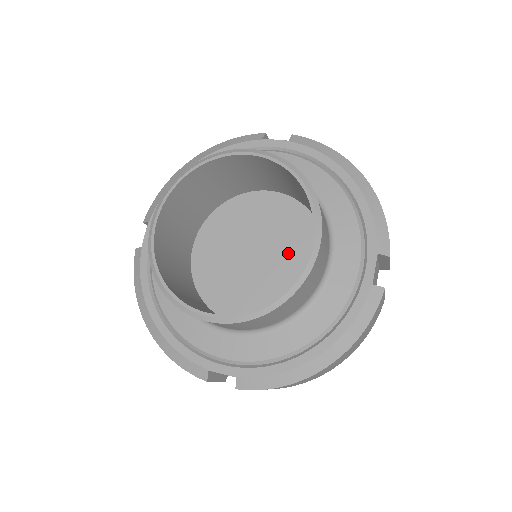
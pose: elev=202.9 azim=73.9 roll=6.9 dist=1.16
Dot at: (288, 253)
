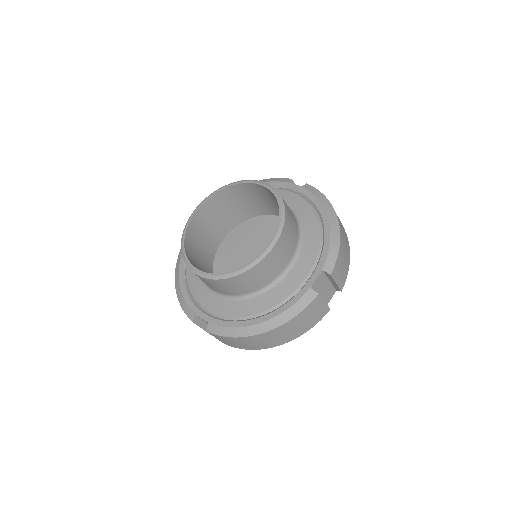
Dot at: occluded
